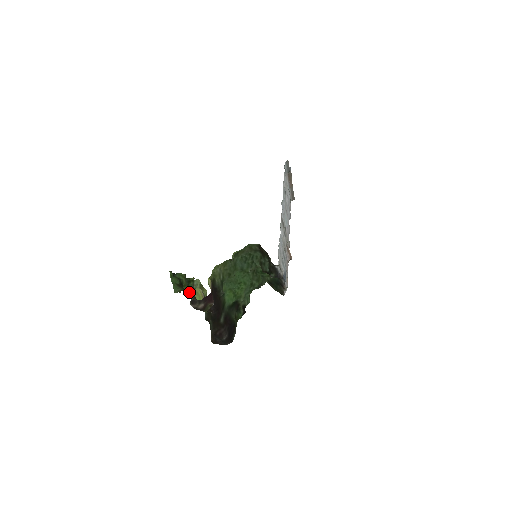
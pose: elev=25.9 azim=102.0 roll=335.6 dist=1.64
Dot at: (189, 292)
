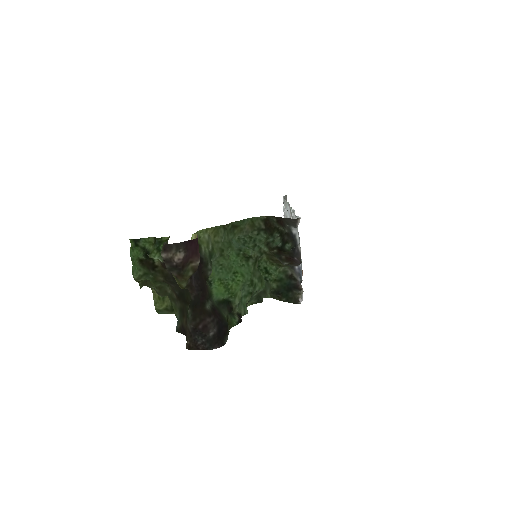
Dot at: (156, 278)
